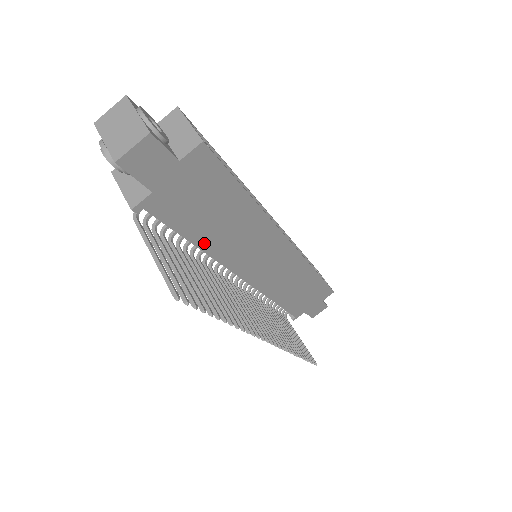
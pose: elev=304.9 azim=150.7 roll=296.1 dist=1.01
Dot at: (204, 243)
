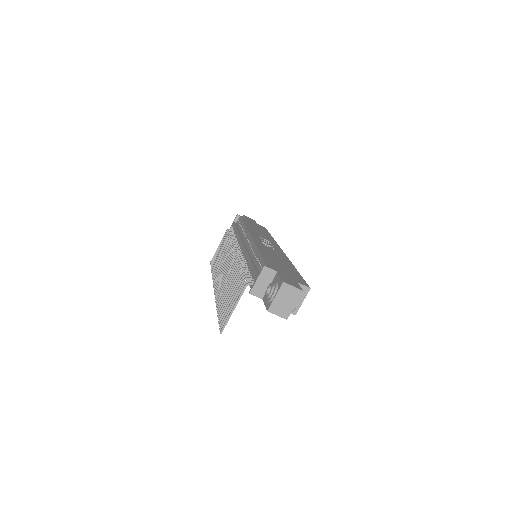
Dot at: occluded
